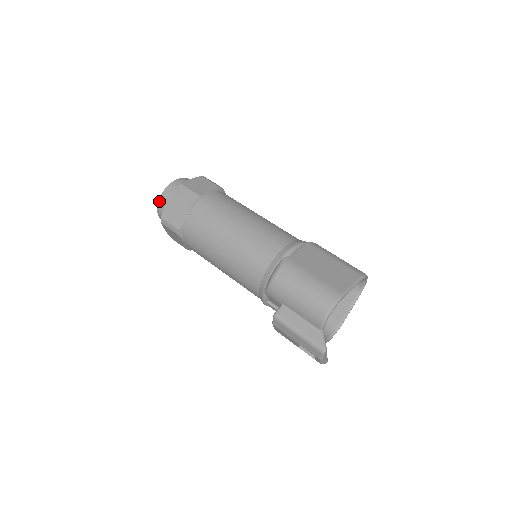
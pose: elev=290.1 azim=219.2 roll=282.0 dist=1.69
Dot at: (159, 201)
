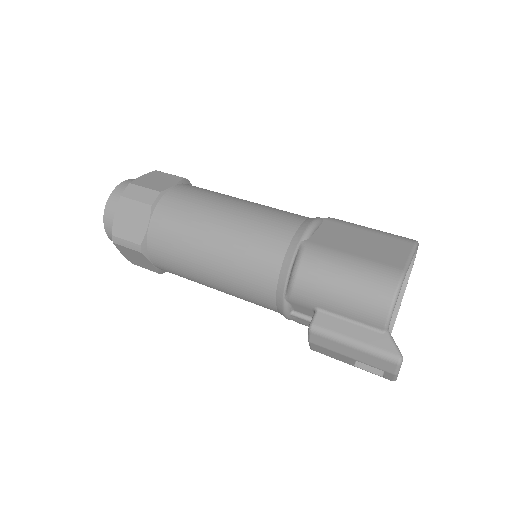
Dot at: (104, 215)
